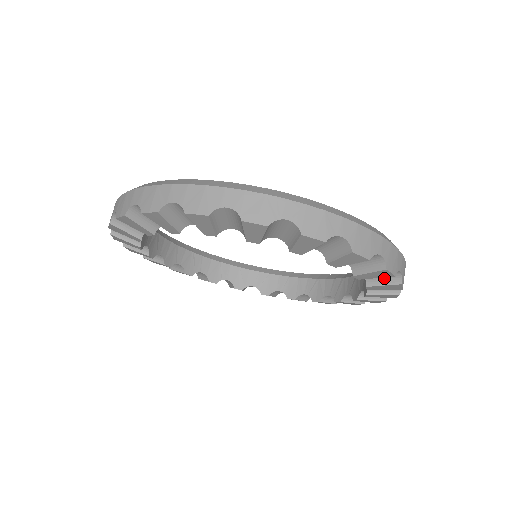
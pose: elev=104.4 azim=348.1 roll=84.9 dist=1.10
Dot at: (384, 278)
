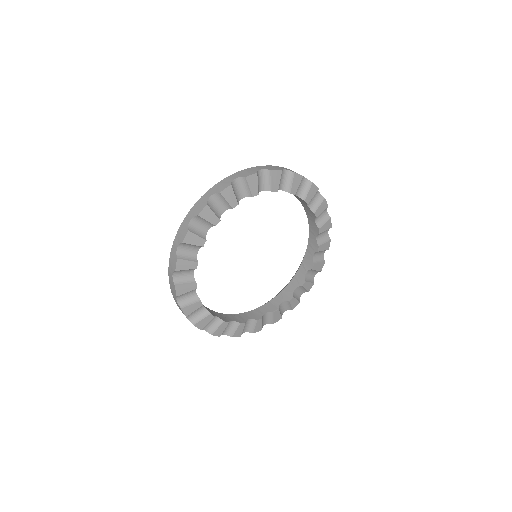
Dot at: (323, 220)
